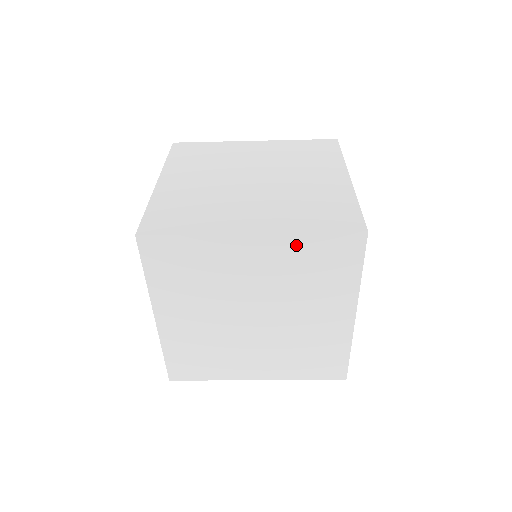
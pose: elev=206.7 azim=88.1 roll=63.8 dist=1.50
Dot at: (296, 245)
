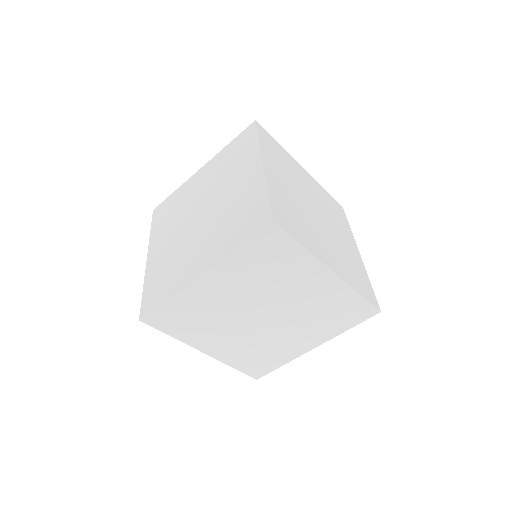
Dot at: (236, 262)
